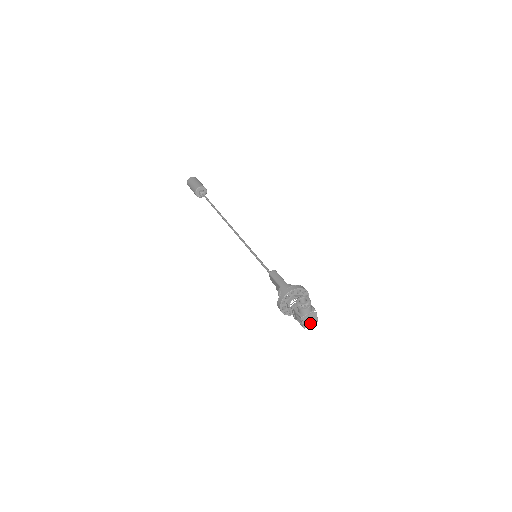
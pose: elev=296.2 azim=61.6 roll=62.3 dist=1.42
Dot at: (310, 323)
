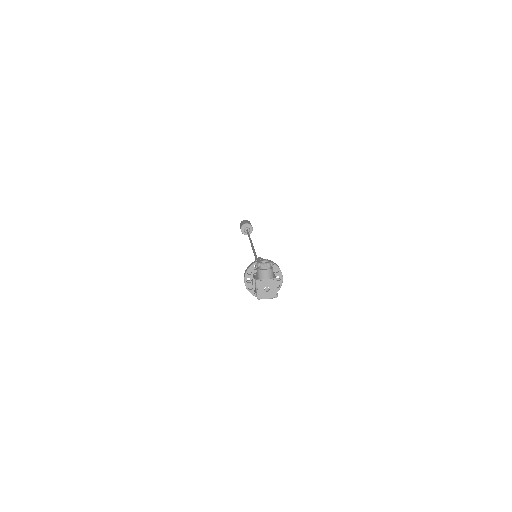
Dot at: (266, 295)
